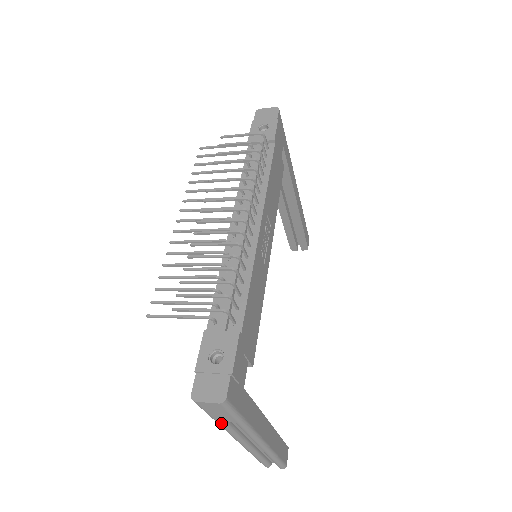
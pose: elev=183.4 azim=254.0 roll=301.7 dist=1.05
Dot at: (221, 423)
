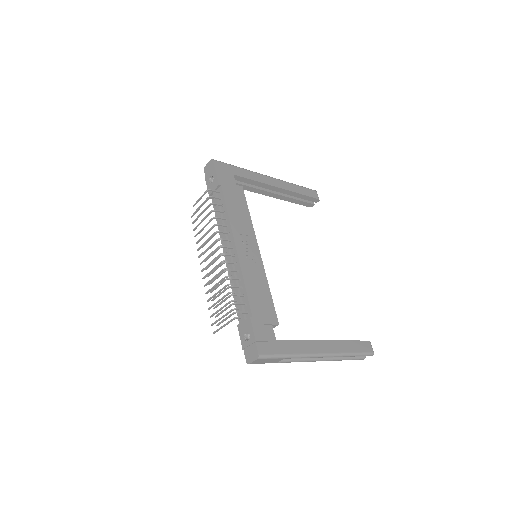
Dot at: (282, 362)
